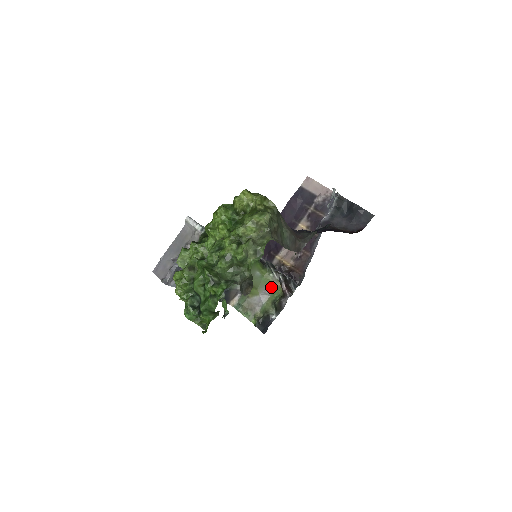
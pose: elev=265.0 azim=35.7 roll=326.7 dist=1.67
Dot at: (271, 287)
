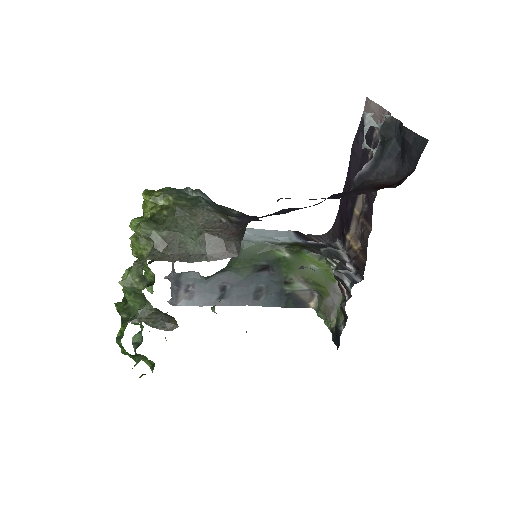
Dot at: occluded
